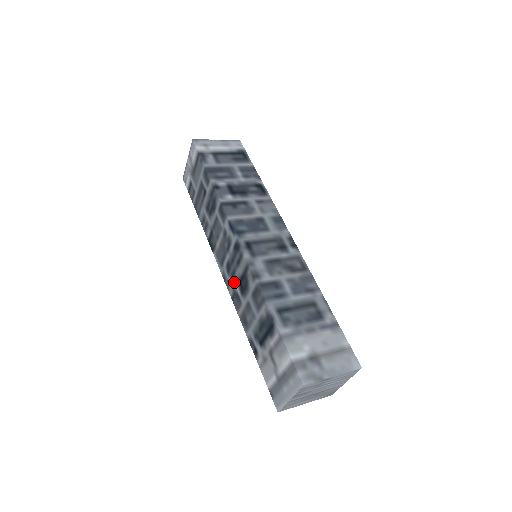
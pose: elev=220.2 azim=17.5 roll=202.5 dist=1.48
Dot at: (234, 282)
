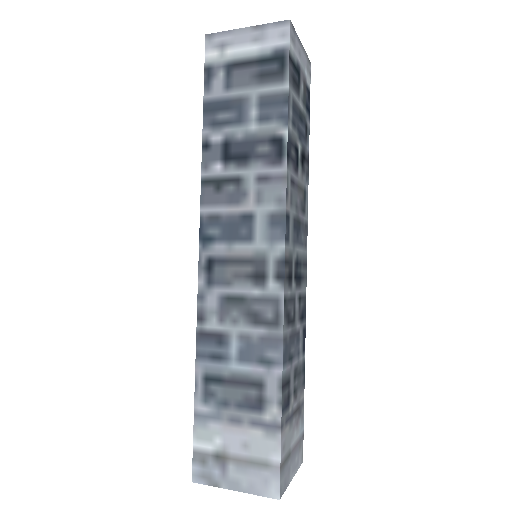
Dot at: occluded
